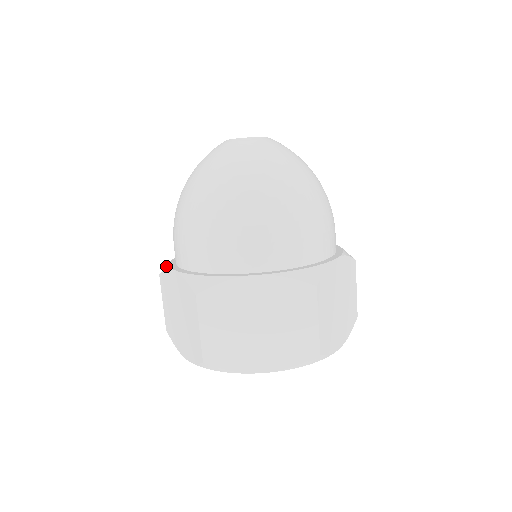
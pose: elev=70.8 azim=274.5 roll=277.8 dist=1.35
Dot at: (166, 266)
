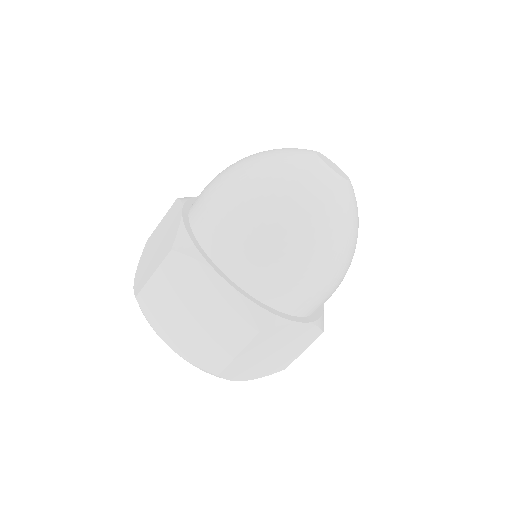
Dot at: (185, 199)
